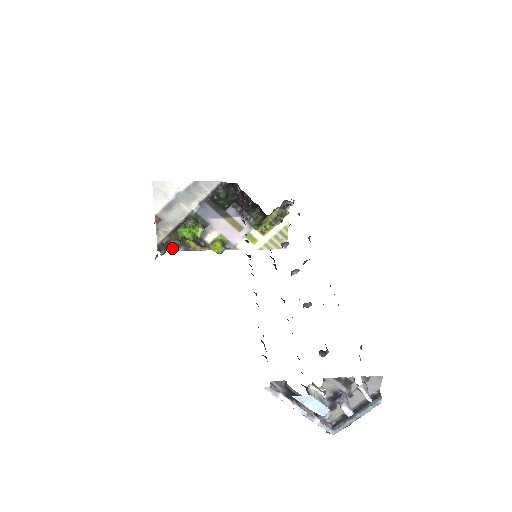
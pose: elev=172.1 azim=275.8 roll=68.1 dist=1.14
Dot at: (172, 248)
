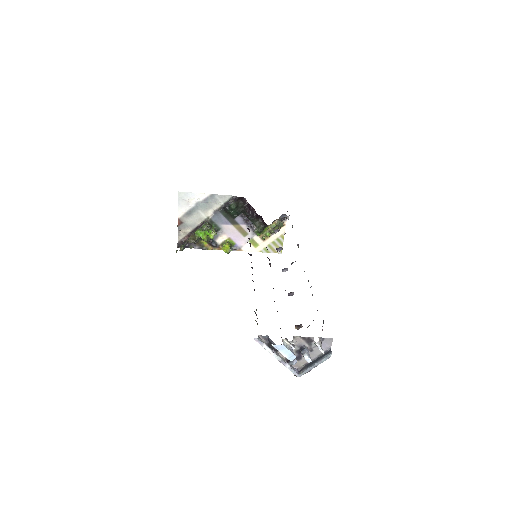
Dot at: (189, 246)
